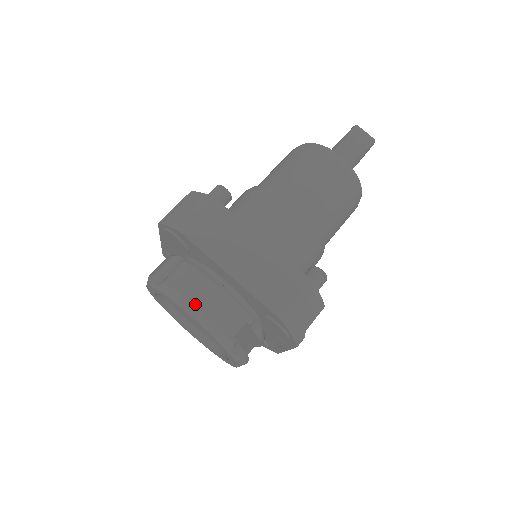
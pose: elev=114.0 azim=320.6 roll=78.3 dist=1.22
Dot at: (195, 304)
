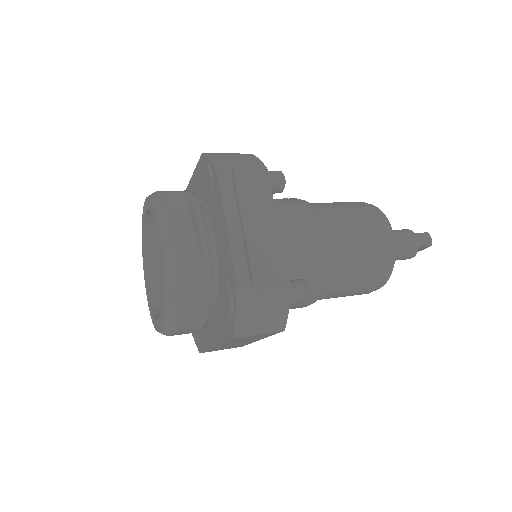
Dot at: occluded
